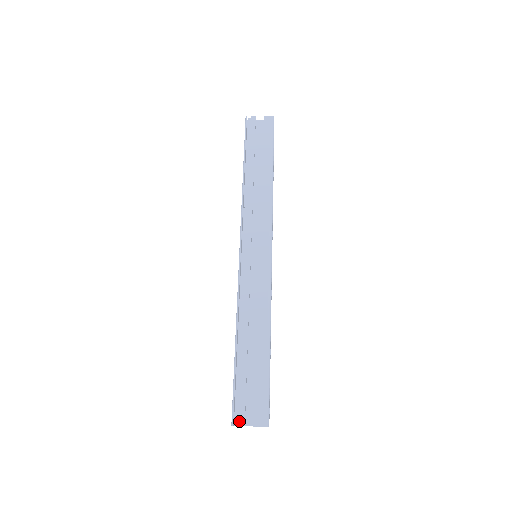
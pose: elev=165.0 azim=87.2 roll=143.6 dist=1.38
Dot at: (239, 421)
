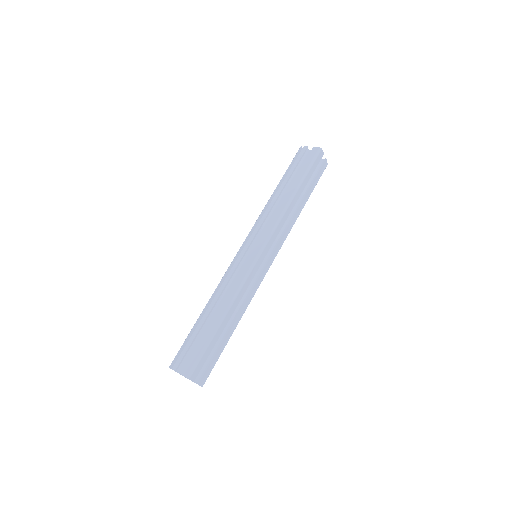
Dot at: (173, 366)
